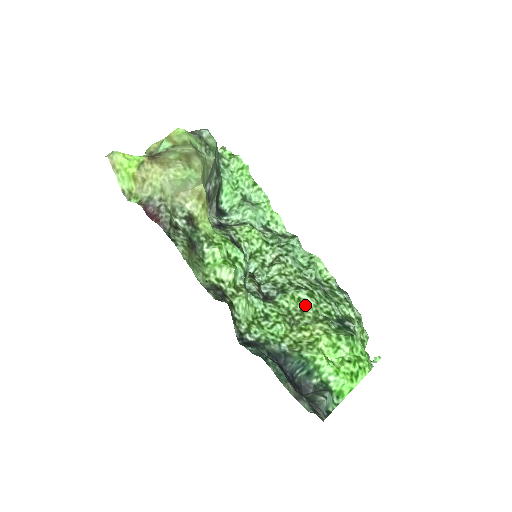
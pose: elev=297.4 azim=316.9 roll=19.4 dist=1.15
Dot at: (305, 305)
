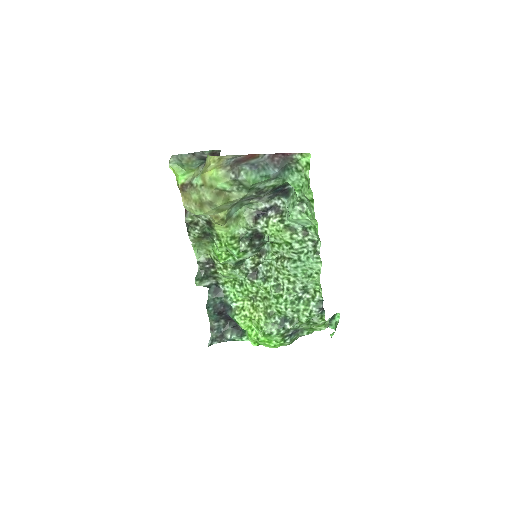
Dot at: (268, 298)
